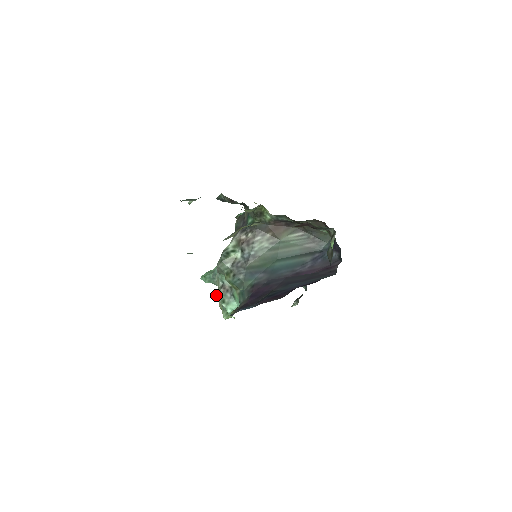
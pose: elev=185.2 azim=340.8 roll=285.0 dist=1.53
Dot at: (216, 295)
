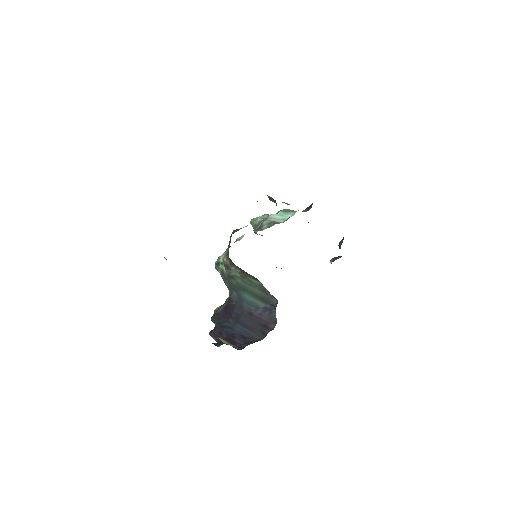
Dot at: occluded
